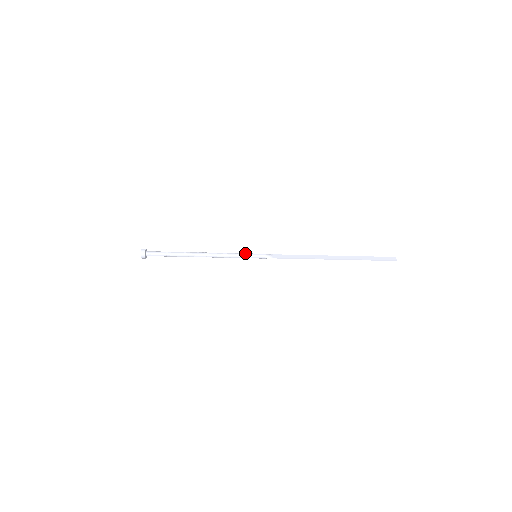
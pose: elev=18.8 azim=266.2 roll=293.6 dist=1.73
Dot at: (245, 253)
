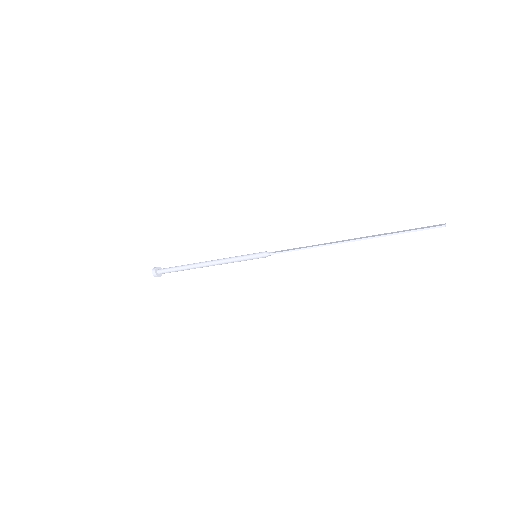
Dot at: occluded
